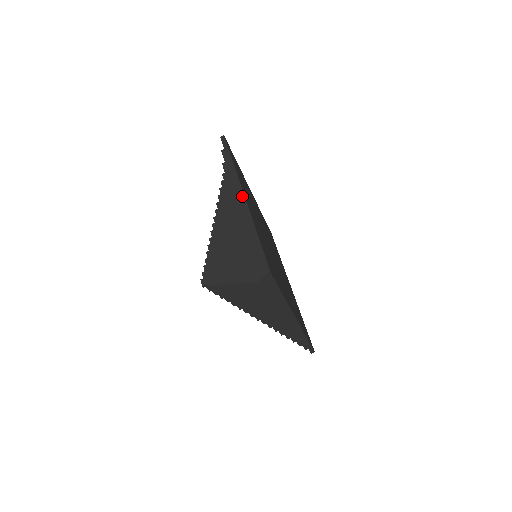
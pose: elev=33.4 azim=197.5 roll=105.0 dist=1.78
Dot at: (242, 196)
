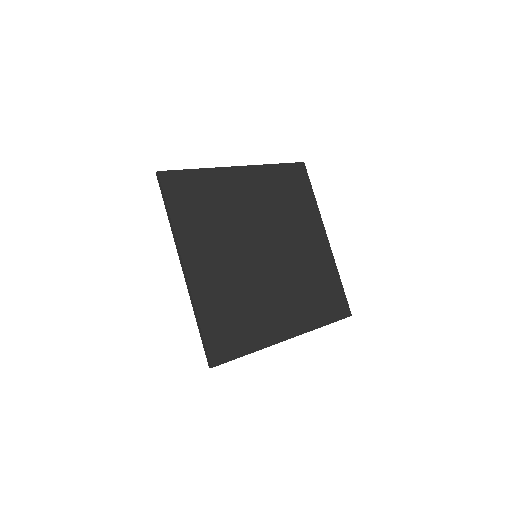
Dot at: (183, 269)
